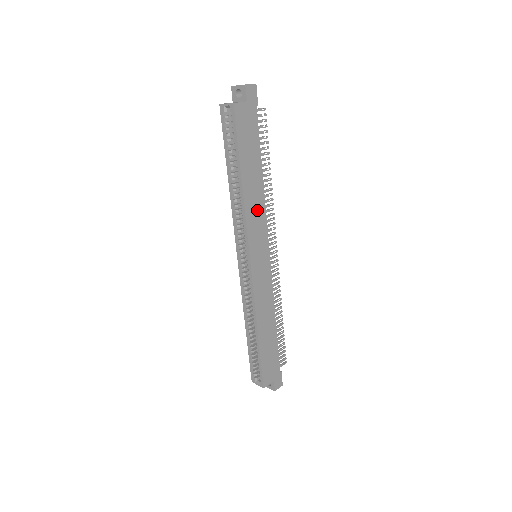
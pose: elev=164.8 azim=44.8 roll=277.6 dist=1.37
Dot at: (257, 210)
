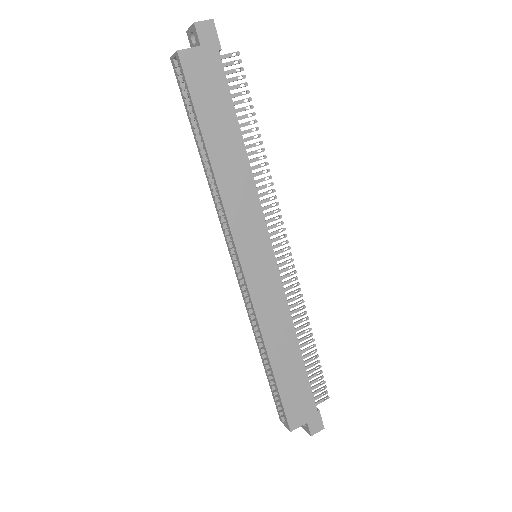
Dot at: (242, 194)
